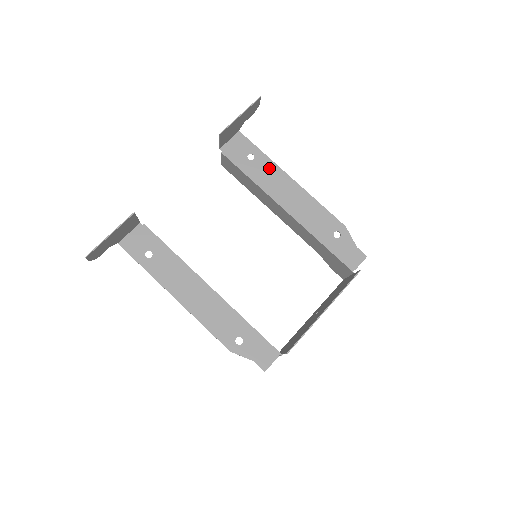
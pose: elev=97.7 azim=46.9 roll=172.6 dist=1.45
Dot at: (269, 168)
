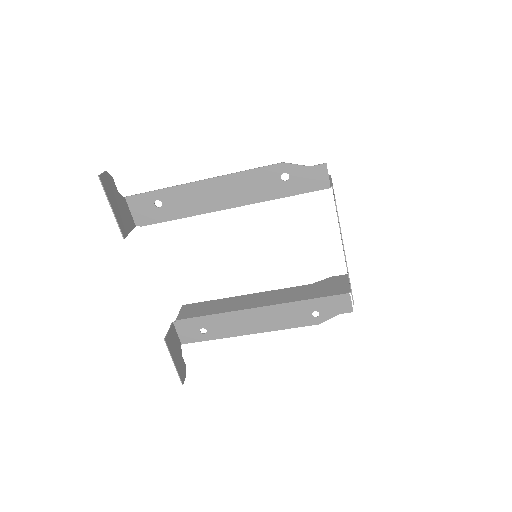
Dot at: (179, 195)
